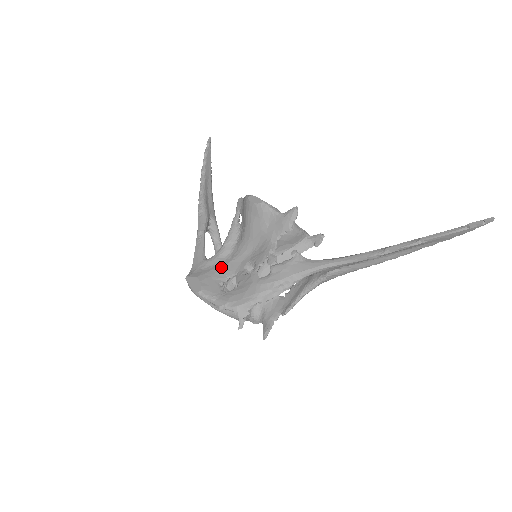
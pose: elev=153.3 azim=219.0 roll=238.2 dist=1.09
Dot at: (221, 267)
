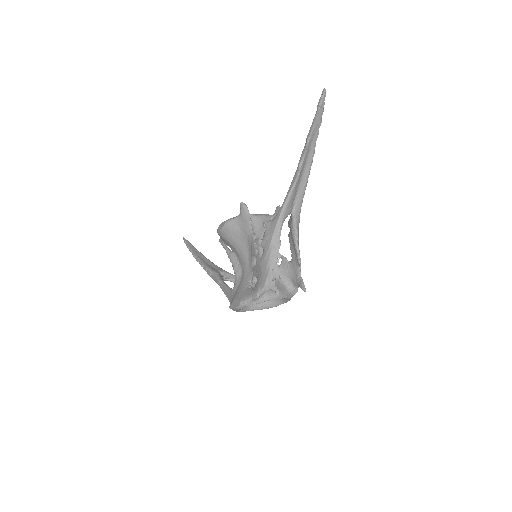
Dot at: (242, 281)
